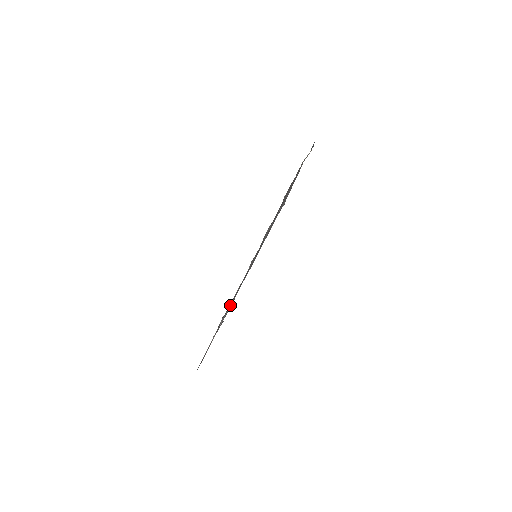
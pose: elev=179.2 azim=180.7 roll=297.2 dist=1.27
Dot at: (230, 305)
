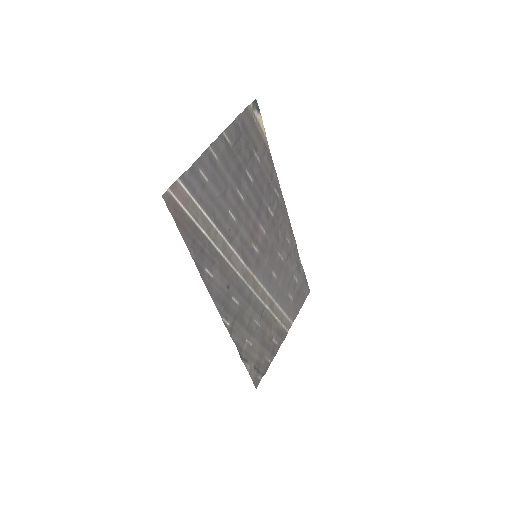
Dot at: (197, 172)
